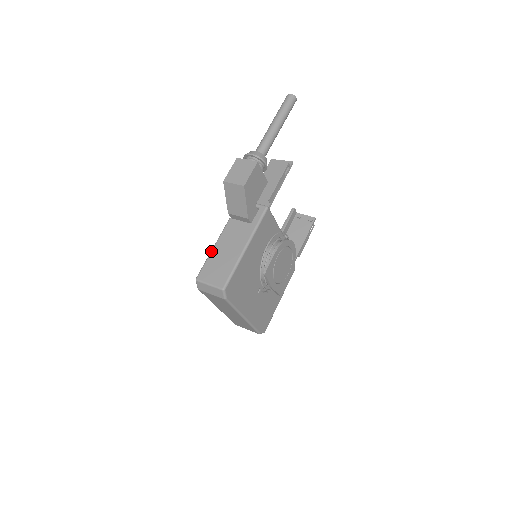
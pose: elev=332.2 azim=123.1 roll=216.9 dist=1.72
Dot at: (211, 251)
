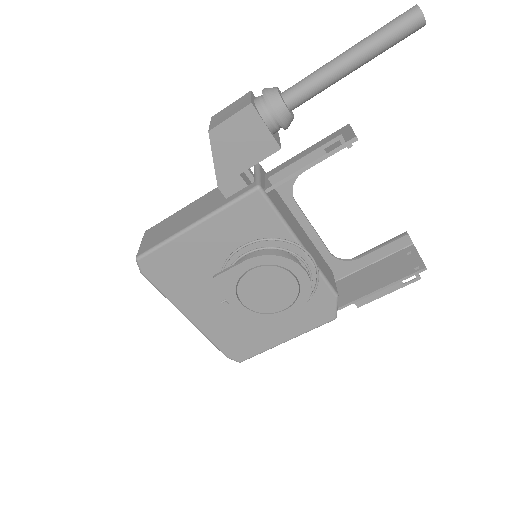
Dot at: occluded
